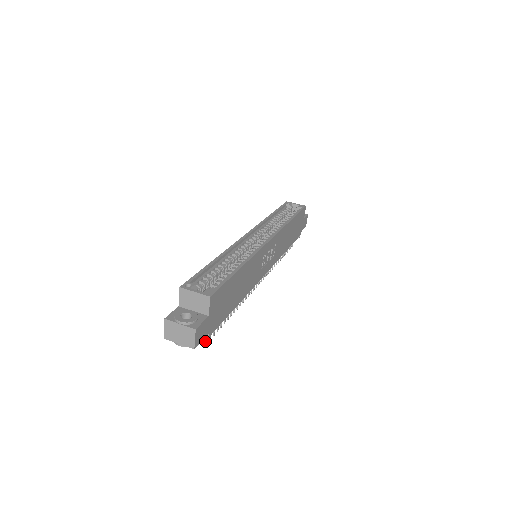
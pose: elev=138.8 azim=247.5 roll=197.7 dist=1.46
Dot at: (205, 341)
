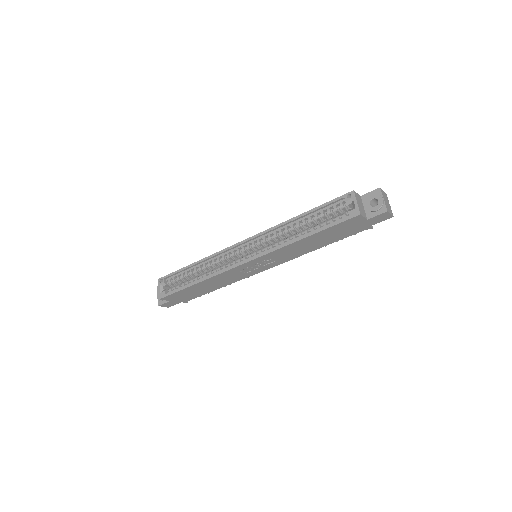
Dot at: occluded
